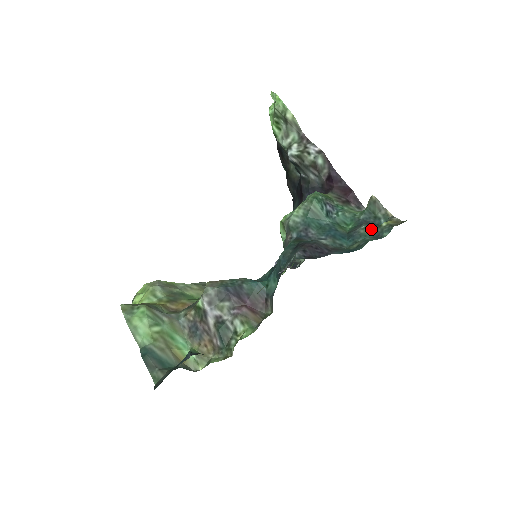
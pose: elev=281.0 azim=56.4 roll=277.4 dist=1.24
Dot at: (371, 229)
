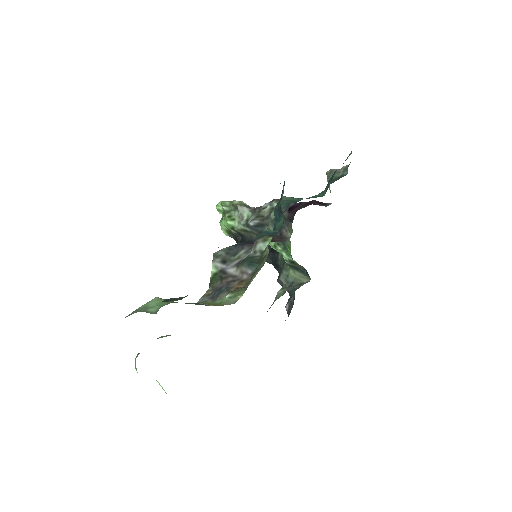
Dot at: occluded
